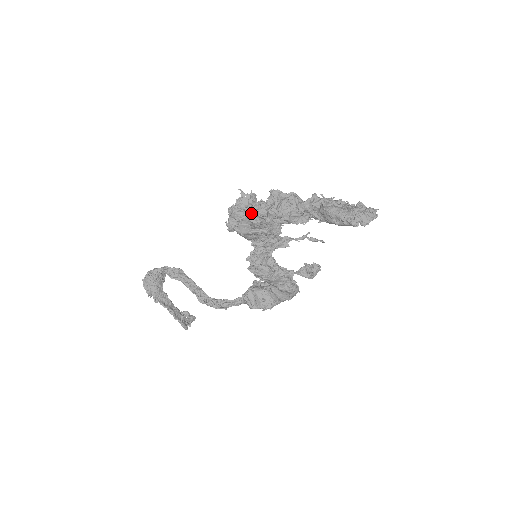
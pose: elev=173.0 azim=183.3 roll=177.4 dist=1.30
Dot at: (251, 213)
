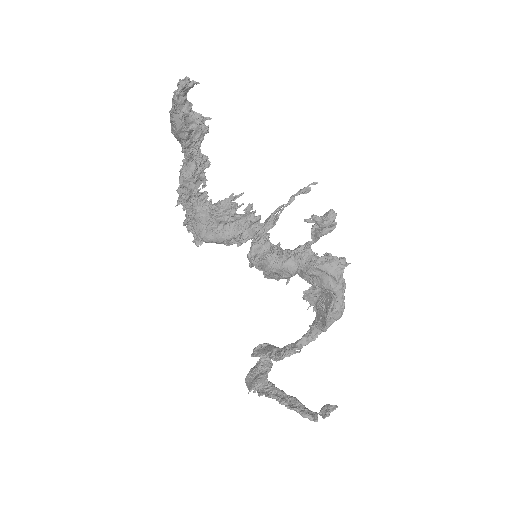
Dot at: (187, 211)
